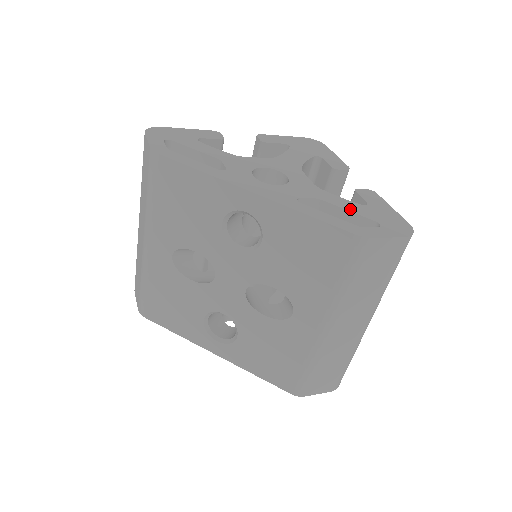
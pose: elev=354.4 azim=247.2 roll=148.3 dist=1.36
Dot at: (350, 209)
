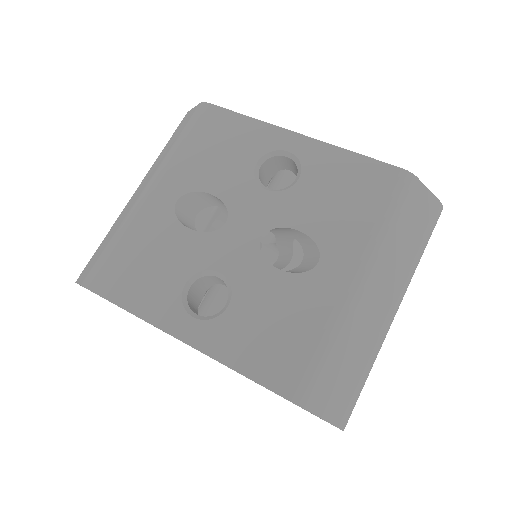
Dot at: occluded
